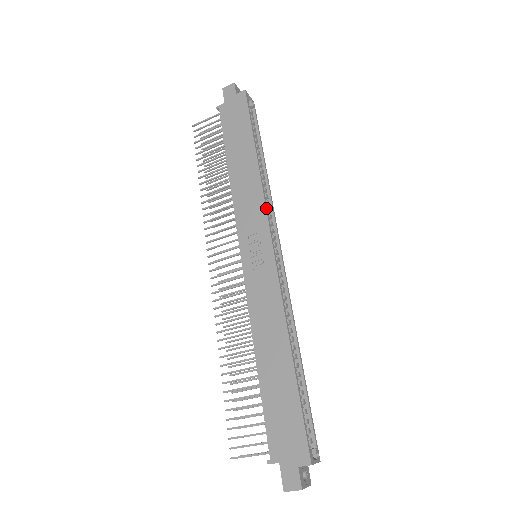
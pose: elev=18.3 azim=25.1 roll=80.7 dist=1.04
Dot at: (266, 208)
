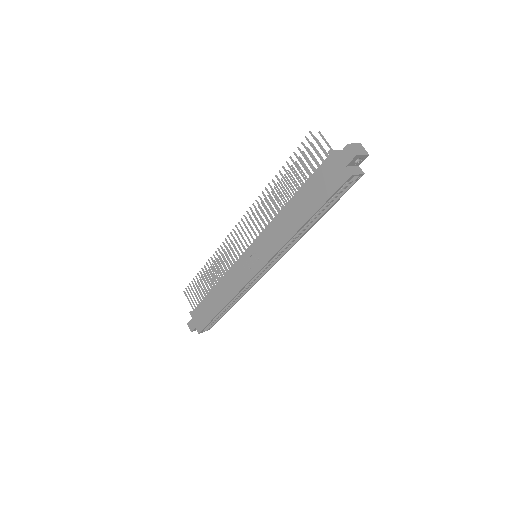
Dot at: (275, 255)
